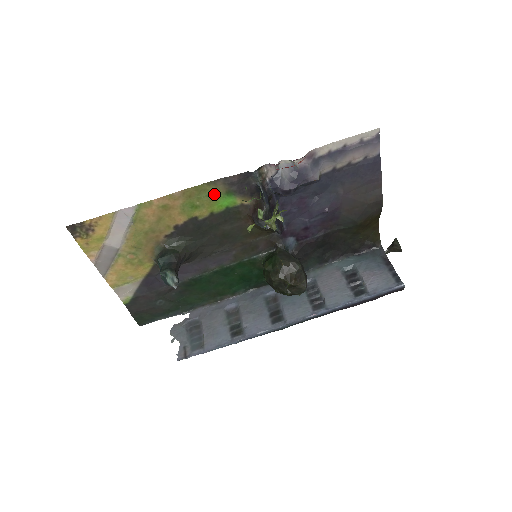
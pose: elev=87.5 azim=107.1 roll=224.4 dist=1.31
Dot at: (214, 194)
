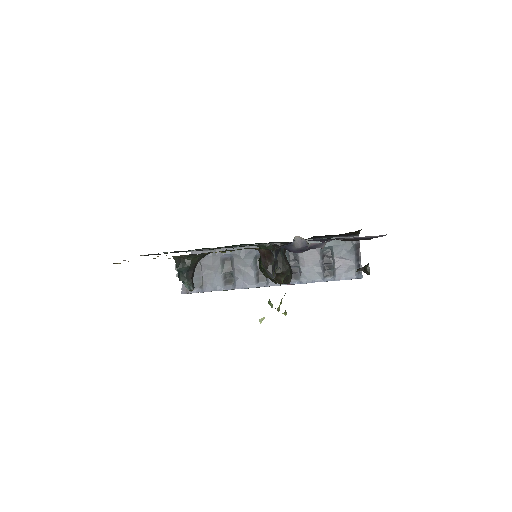
Dot at: occluded
